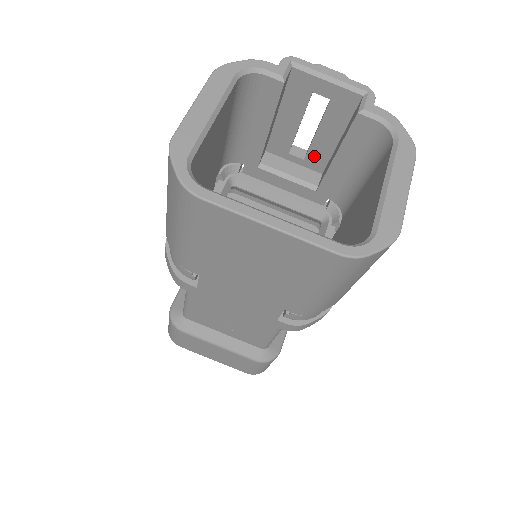
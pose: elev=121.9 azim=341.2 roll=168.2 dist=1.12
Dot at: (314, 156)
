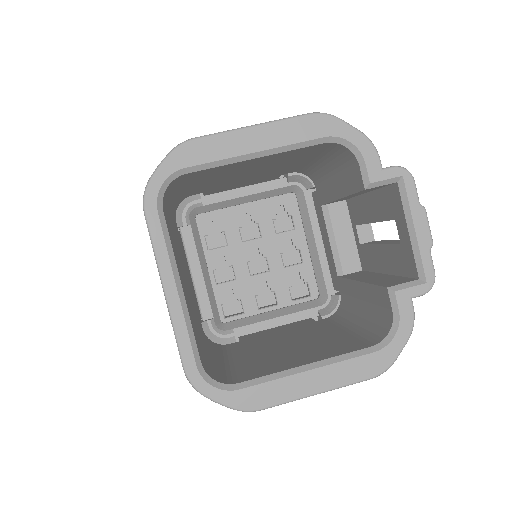
Dot at: (366, 253)
